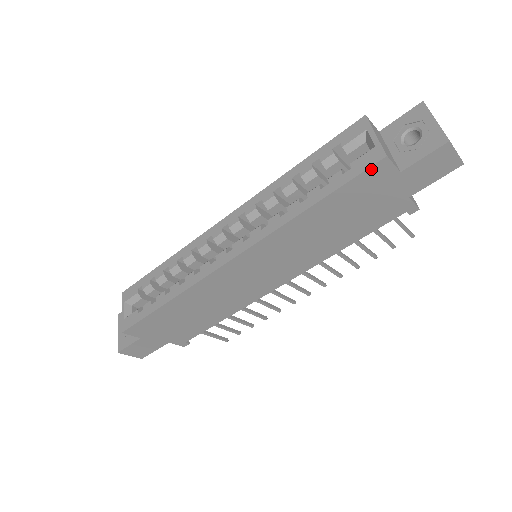
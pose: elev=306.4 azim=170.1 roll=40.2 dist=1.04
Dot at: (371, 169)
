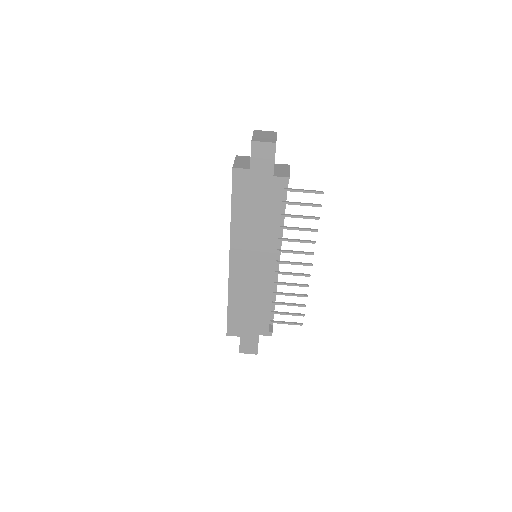
Dot at: (234, 178)
